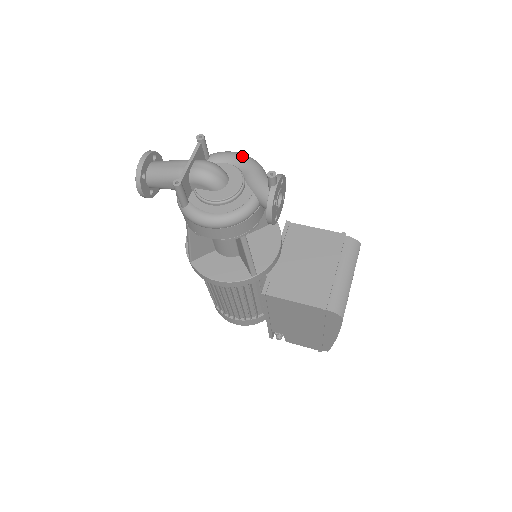
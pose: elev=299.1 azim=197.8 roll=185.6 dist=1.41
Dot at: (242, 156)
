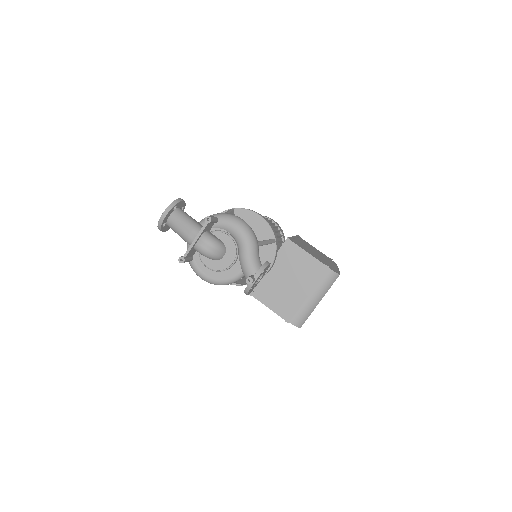
Dot at: (242, 232)
